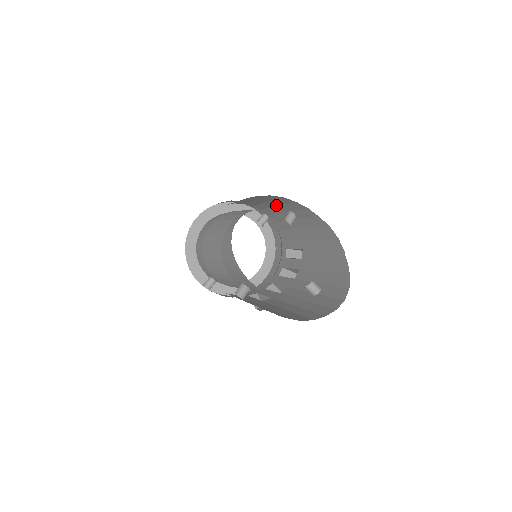
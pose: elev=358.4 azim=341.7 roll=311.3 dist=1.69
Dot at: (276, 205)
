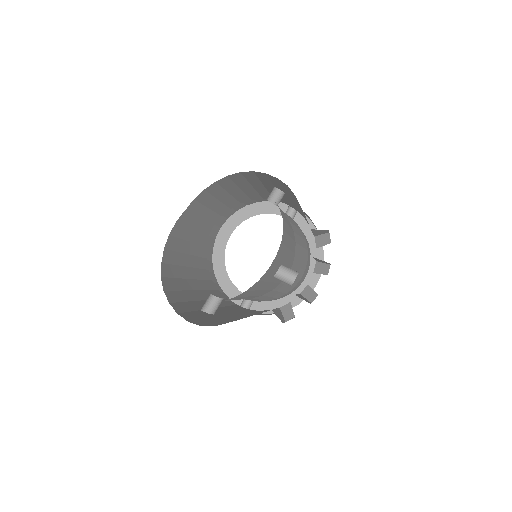
Dot at: (263, 186)
